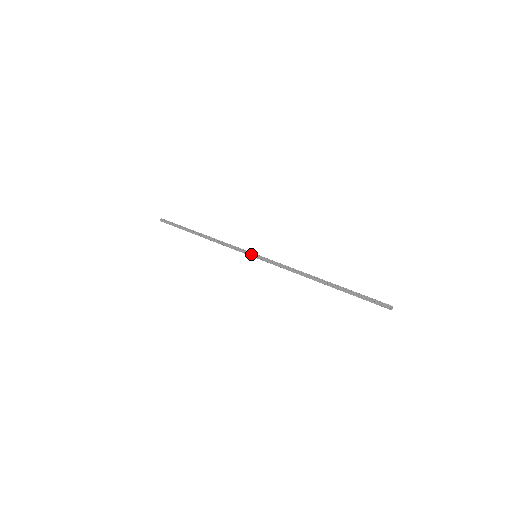
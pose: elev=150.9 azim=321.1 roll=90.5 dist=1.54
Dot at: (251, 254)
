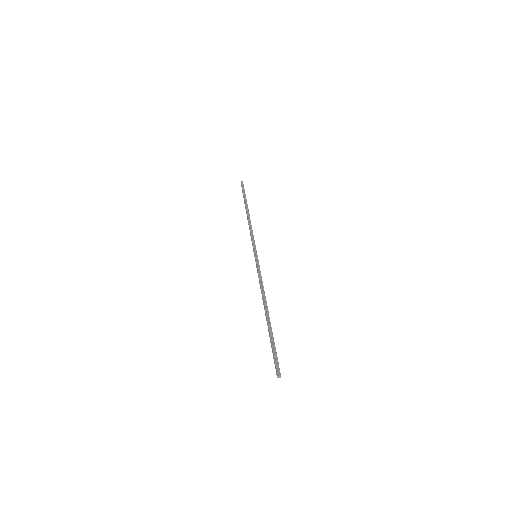
Dot at: (254, 252)
